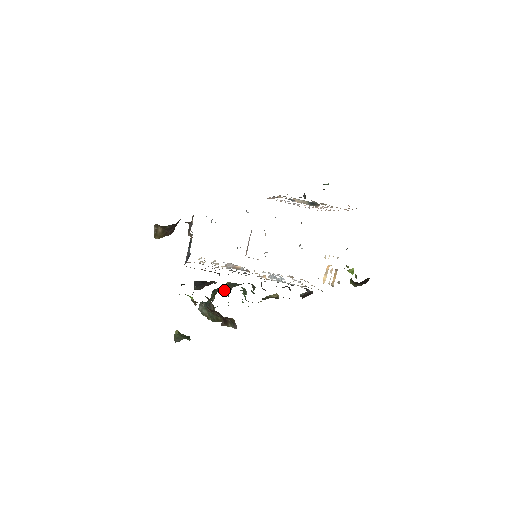
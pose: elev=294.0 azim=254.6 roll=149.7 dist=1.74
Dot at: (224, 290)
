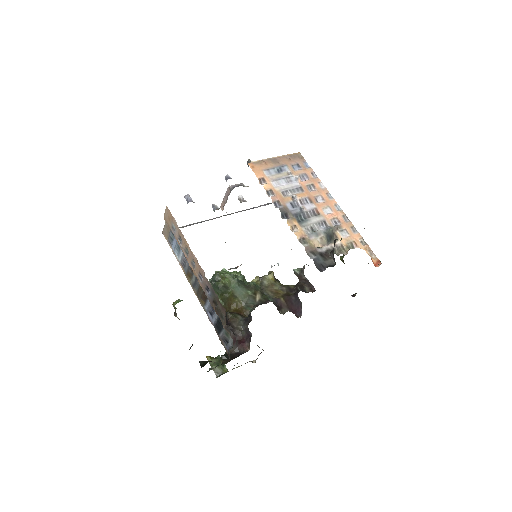
Dot at: (237, 307)
